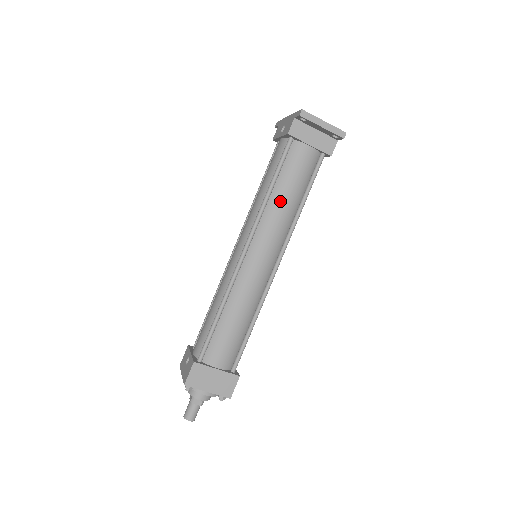
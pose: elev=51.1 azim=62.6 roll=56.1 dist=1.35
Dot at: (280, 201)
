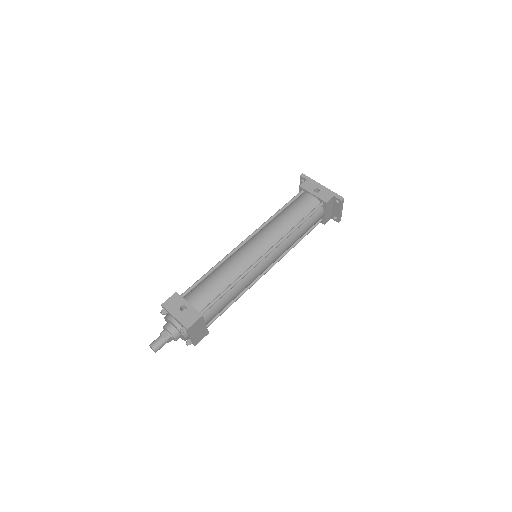
Dot at: (296, 236)
